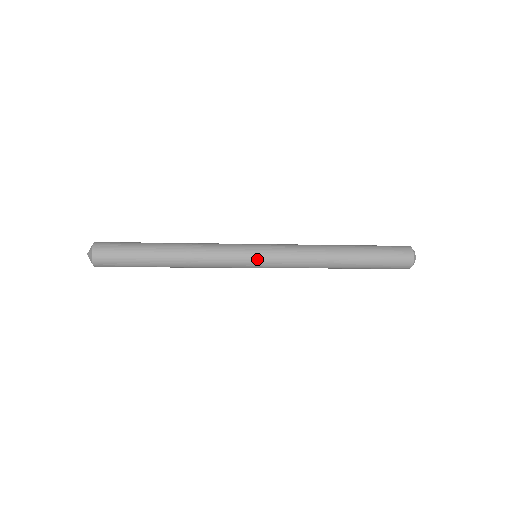
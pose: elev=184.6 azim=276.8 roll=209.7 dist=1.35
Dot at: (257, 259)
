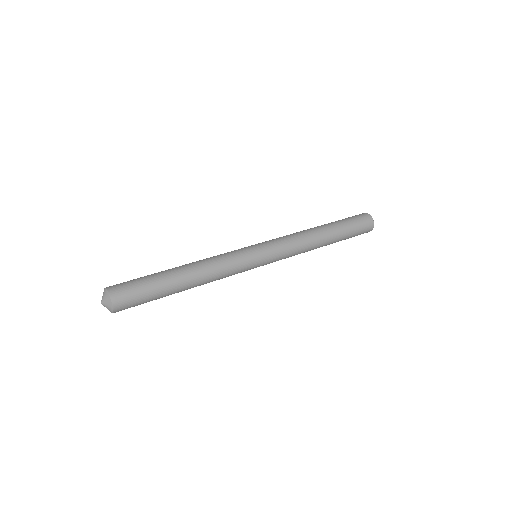
Dot at: occluded
